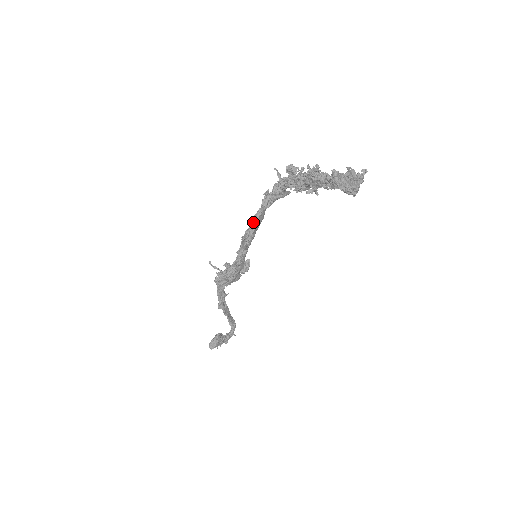
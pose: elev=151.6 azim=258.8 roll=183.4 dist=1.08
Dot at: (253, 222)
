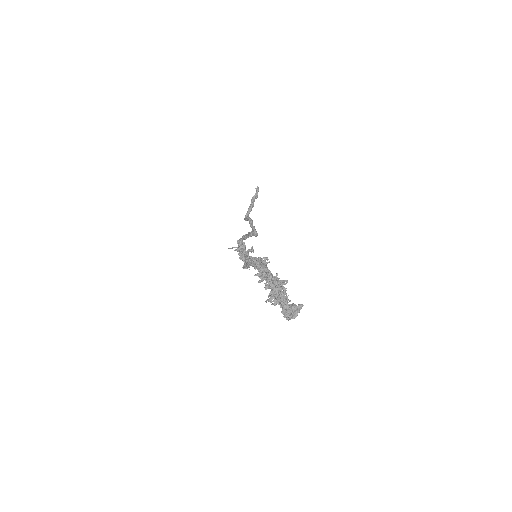
Dot at: (247, 267)
